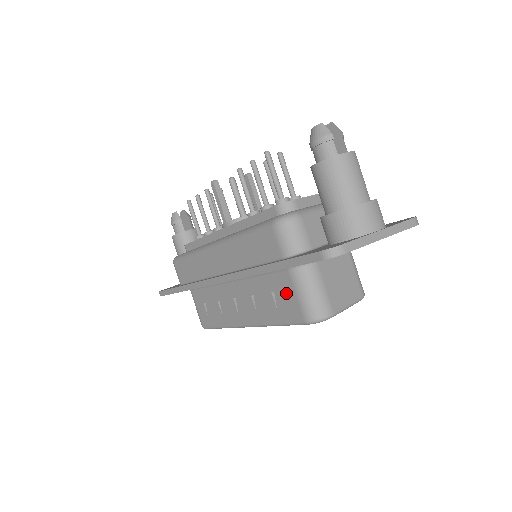
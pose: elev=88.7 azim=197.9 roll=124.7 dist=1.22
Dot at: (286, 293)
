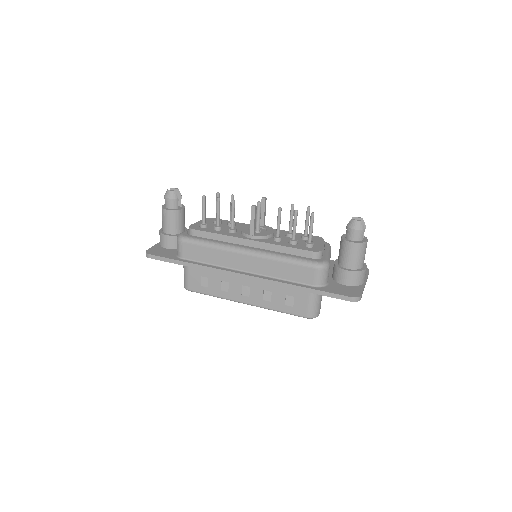
Dot at: (299, 299)
